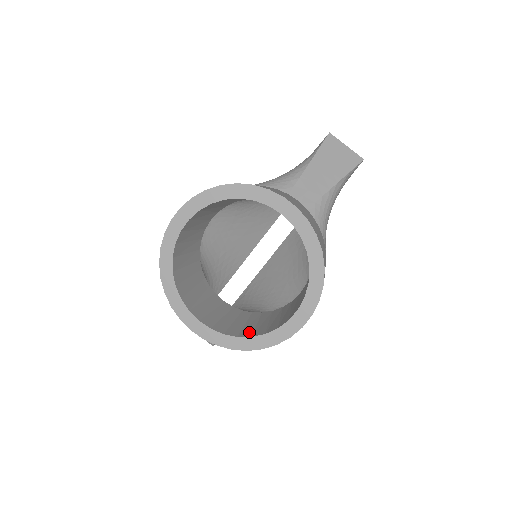
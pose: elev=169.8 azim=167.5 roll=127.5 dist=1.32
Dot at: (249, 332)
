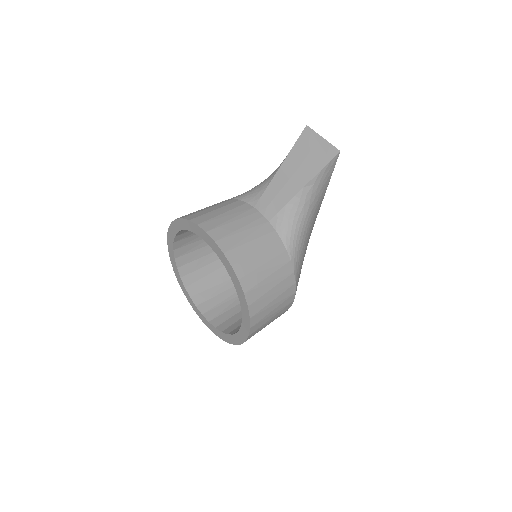
Dot at: (233, 328)
